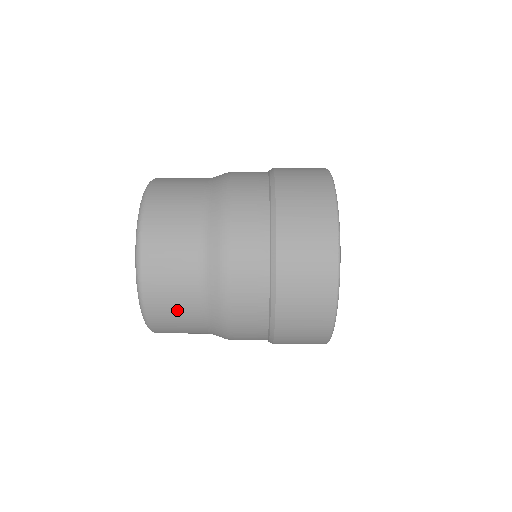
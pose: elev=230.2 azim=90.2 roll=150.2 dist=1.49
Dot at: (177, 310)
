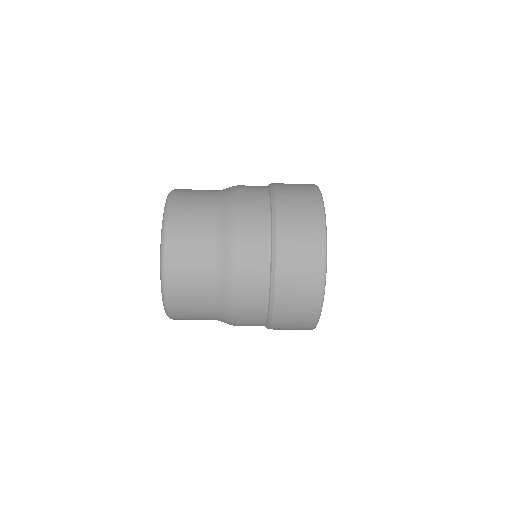
Dot at: occluded
